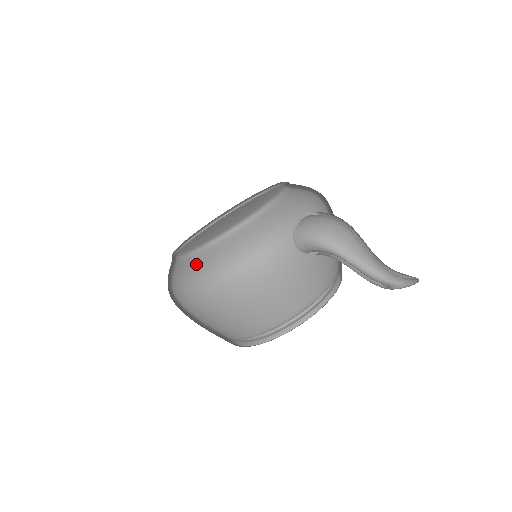
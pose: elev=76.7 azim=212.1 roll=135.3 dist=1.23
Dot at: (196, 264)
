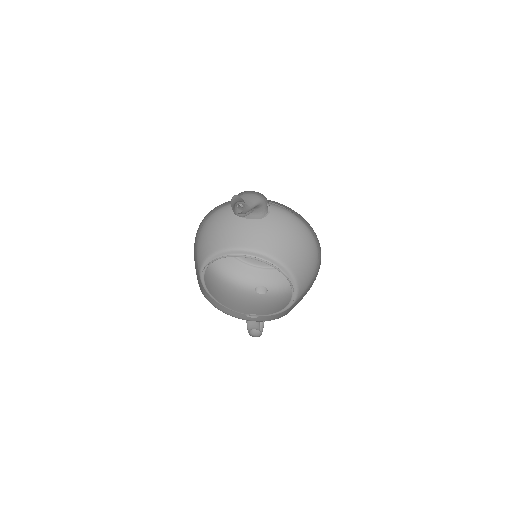
Dot at: occluded
